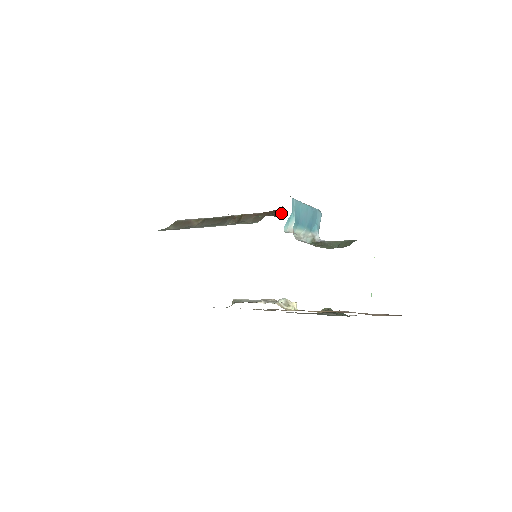
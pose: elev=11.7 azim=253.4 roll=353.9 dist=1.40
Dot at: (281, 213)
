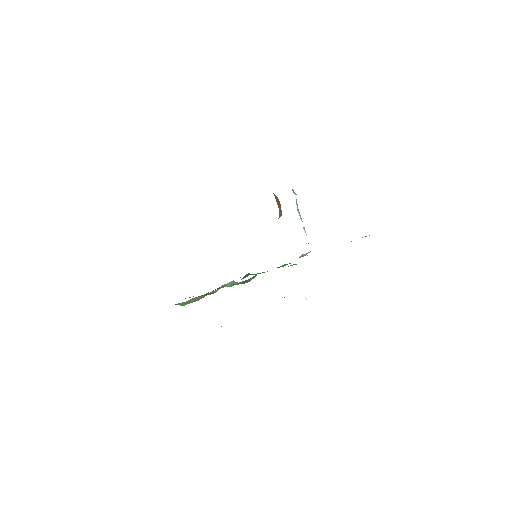
Dot at: occluded
